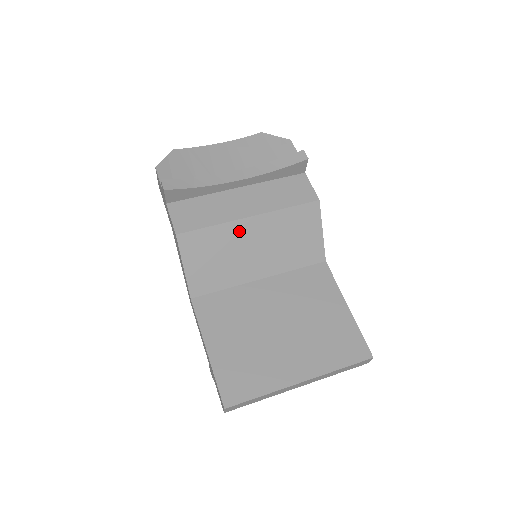
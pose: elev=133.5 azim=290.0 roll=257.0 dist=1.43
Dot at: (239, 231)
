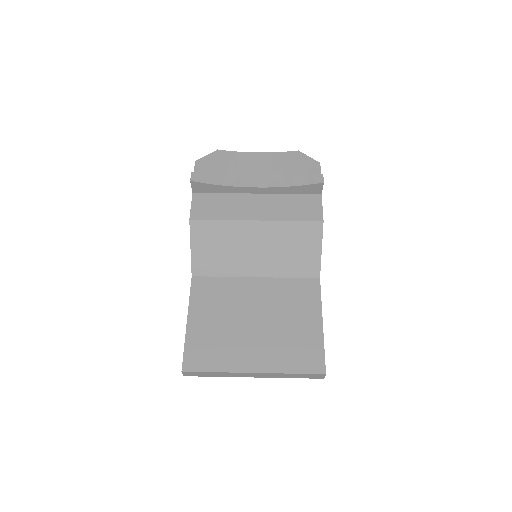
Dot at: (244, 230)
